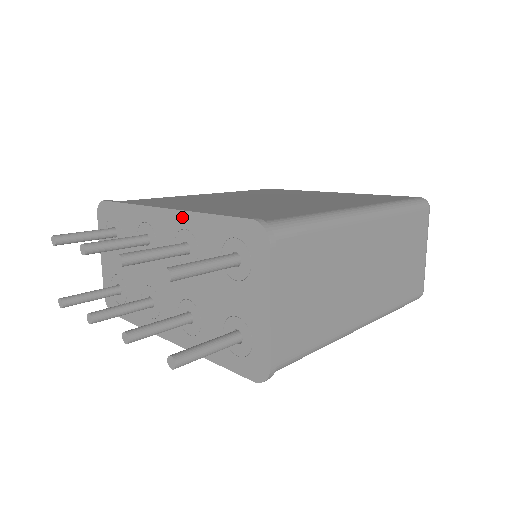
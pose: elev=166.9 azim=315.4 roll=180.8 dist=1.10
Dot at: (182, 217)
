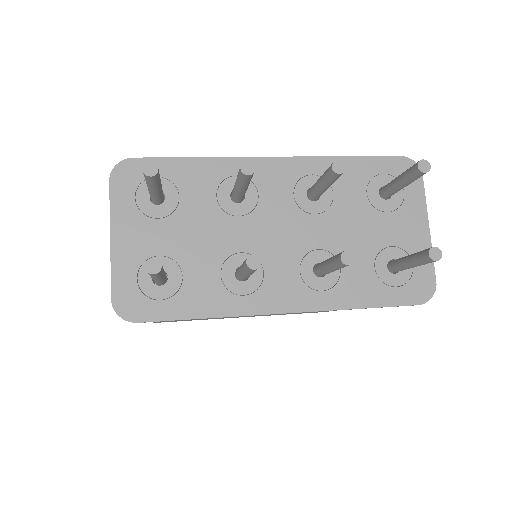
Dot at: (307, 163)
